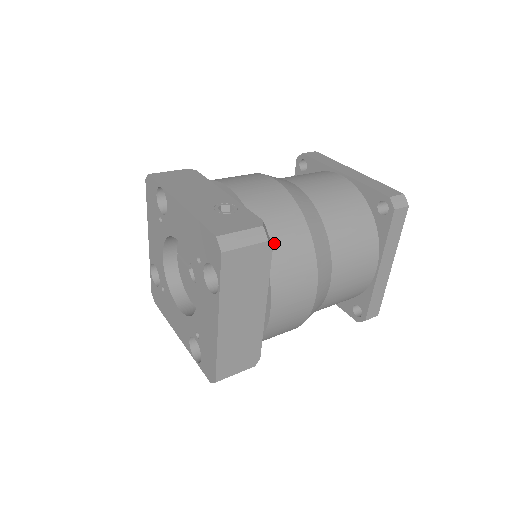
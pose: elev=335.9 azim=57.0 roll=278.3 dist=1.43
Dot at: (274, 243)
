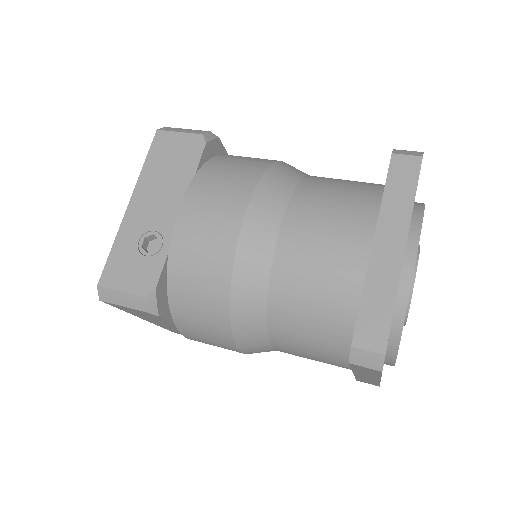
Dot at: (182, 303)
